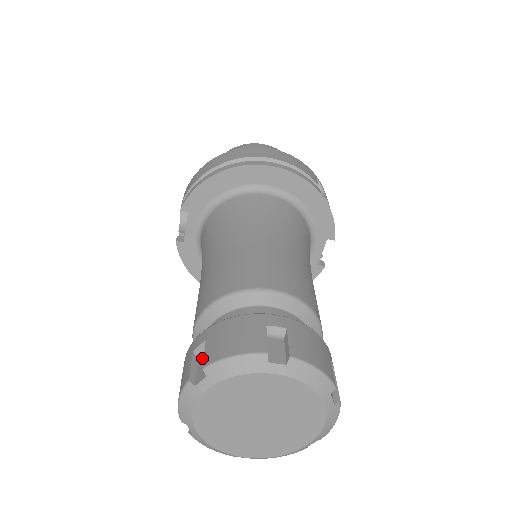
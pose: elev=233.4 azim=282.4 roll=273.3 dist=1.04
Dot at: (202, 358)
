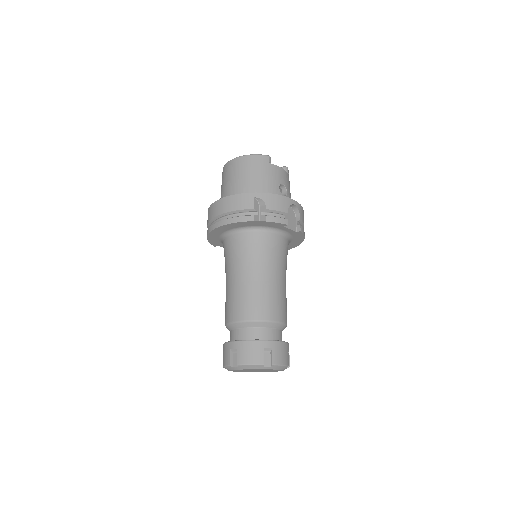
Dot at: occluded
